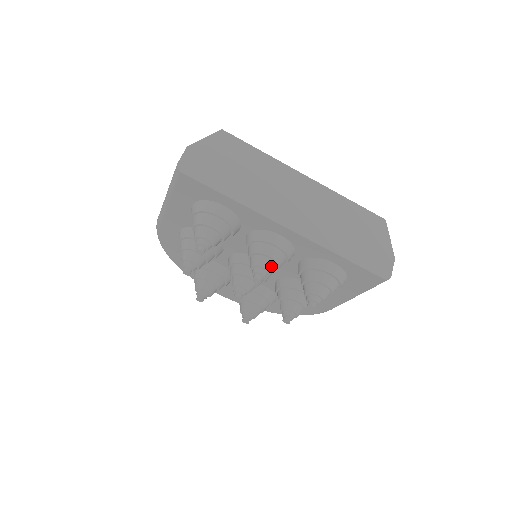
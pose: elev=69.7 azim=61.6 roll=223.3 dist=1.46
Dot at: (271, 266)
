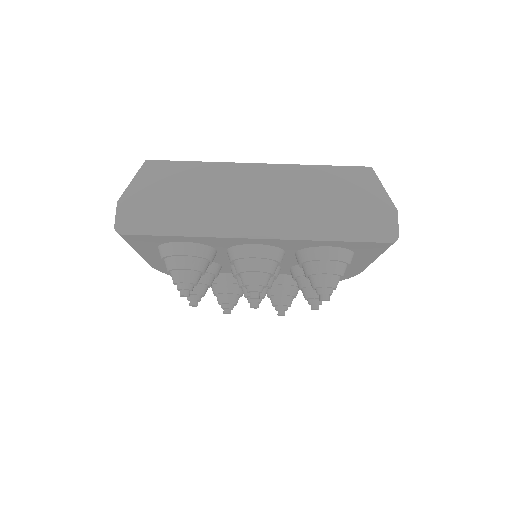
Dot at: (262, 279)
